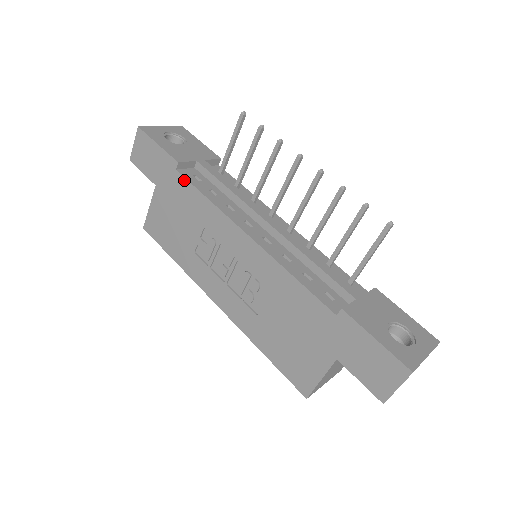
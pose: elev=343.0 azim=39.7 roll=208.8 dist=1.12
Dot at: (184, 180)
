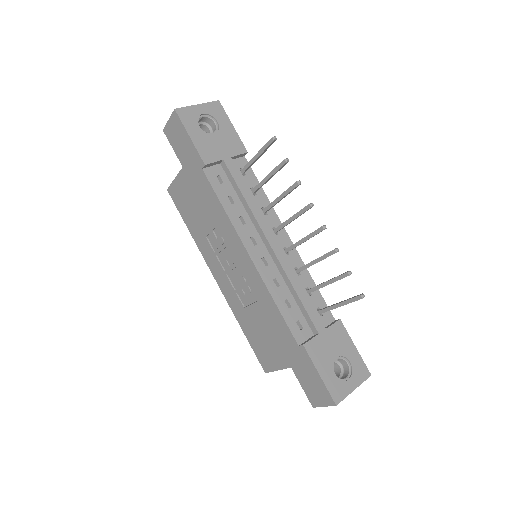
Dot at: (207, 182)
